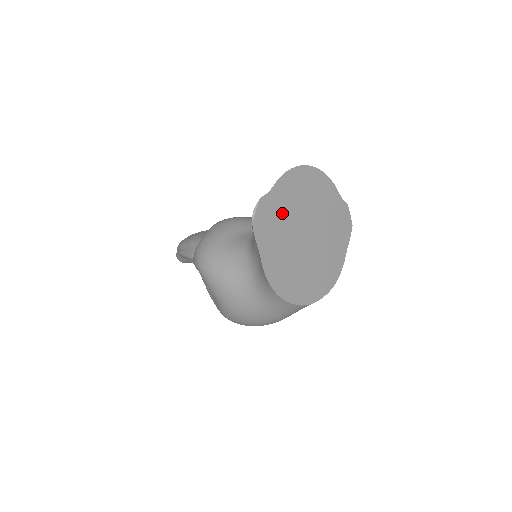
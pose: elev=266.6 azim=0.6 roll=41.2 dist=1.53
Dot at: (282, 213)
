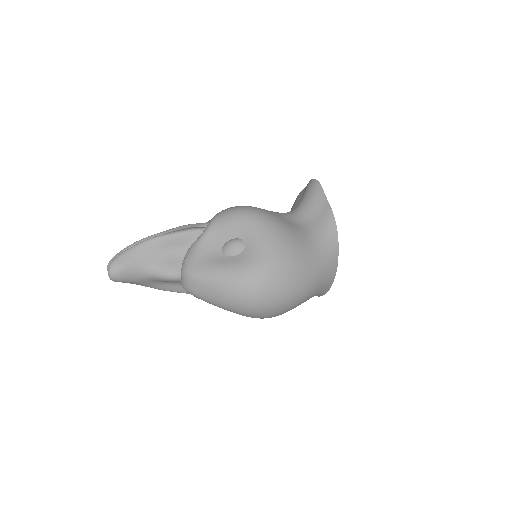
Dot at: occluded
